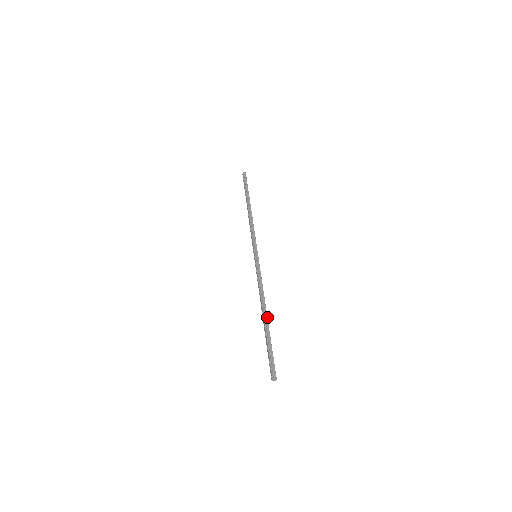
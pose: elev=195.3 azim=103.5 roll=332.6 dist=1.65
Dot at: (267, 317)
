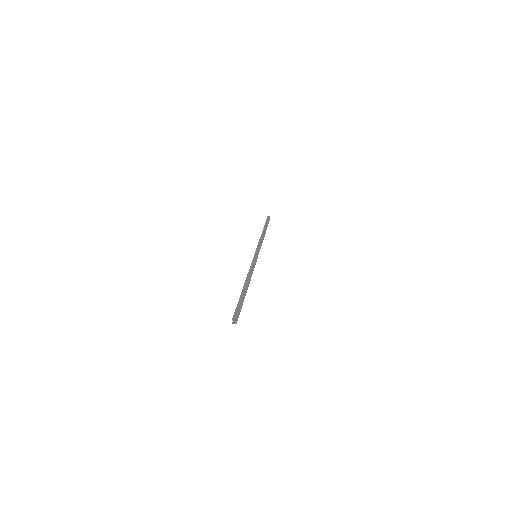
Dot at: occluded
